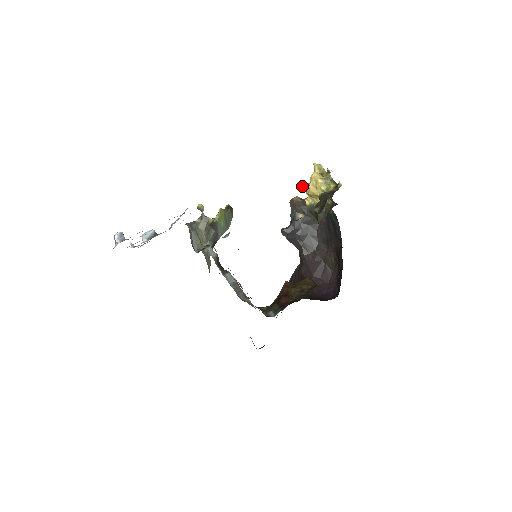
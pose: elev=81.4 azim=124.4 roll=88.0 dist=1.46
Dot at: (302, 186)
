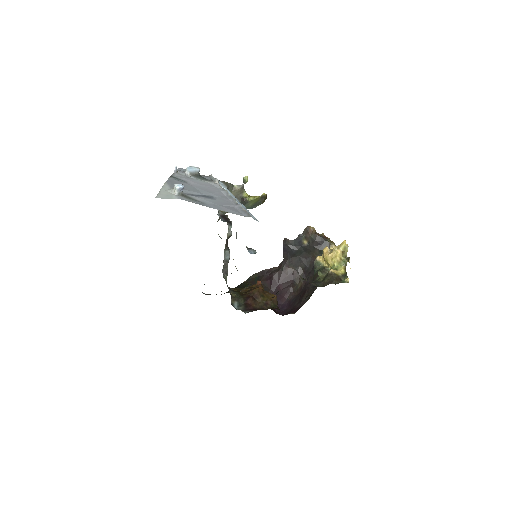
Dot at: (325, 248)
